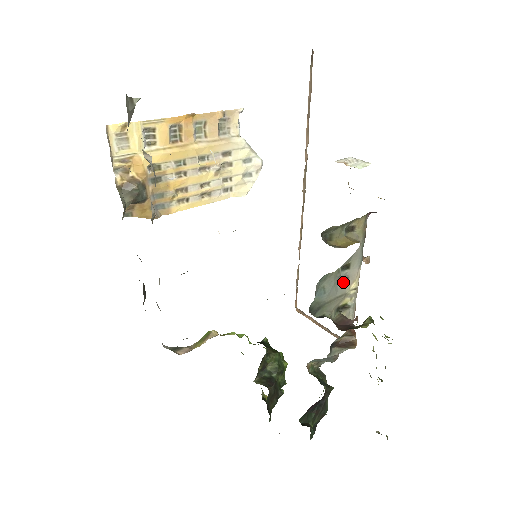
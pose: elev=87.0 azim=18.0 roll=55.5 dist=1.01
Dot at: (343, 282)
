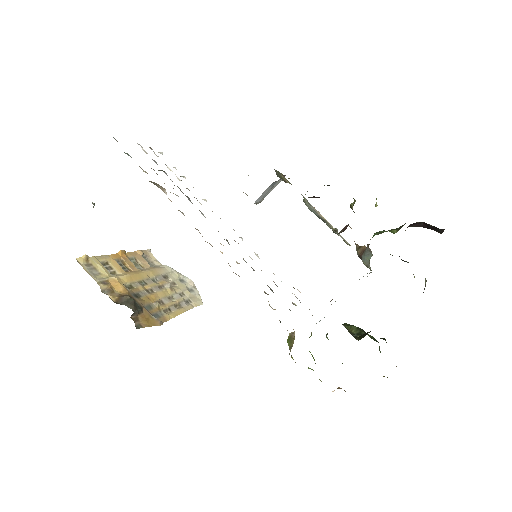
Dot at: occluded
